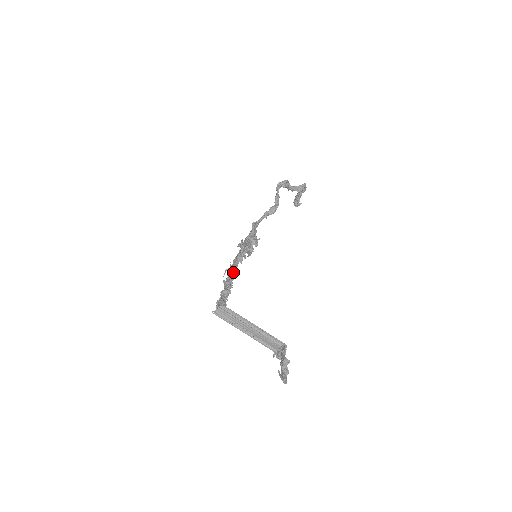
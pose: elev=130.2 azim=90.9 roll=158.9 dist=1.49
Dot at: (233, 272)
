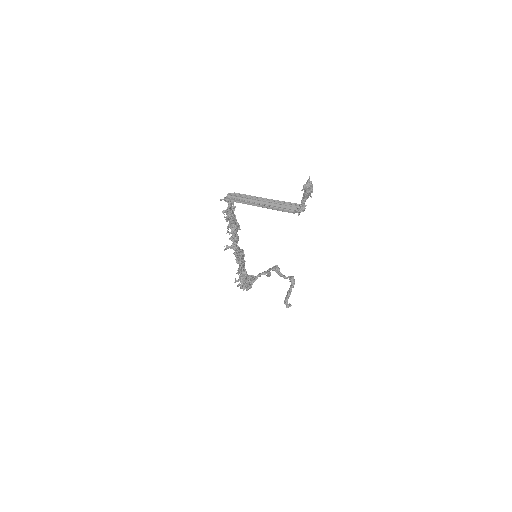
Dot at: occluded
